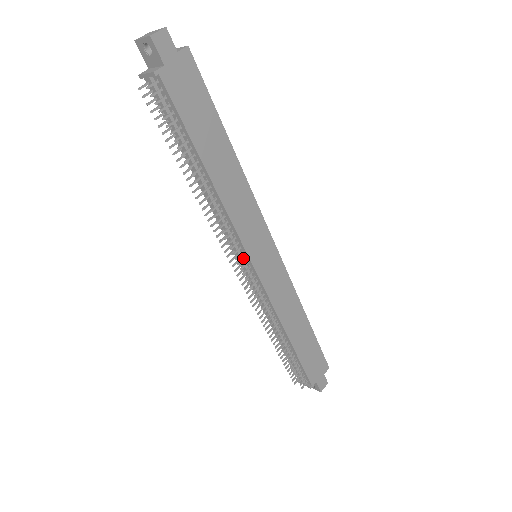
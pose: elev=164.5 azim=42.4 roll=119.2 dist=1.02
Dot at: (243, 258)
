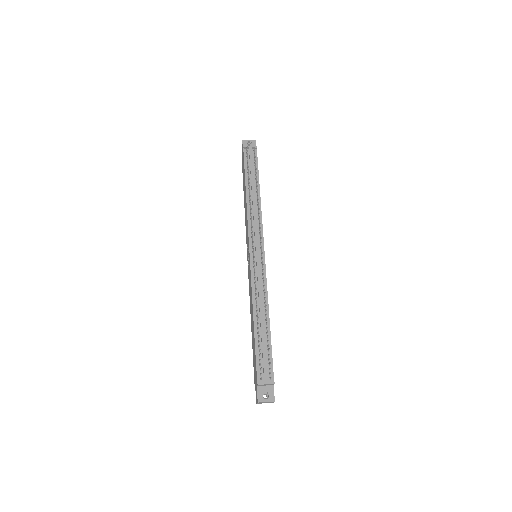
Dot at: (261, 243)
